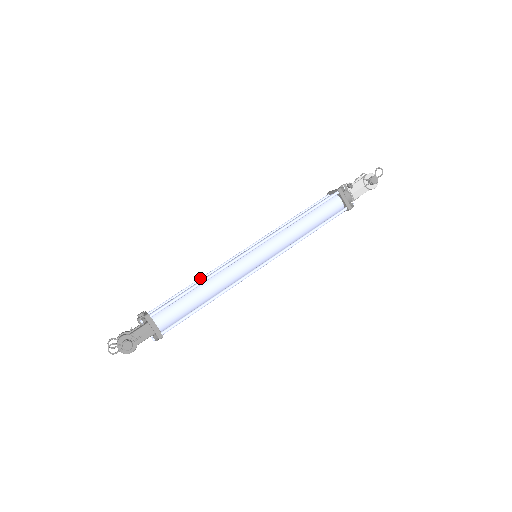
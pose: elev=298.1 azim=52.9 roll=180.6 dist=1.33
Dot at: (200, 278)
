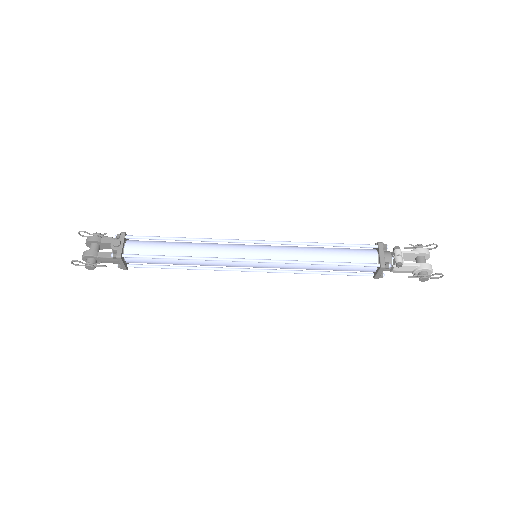
Dot at: (192, 239)
